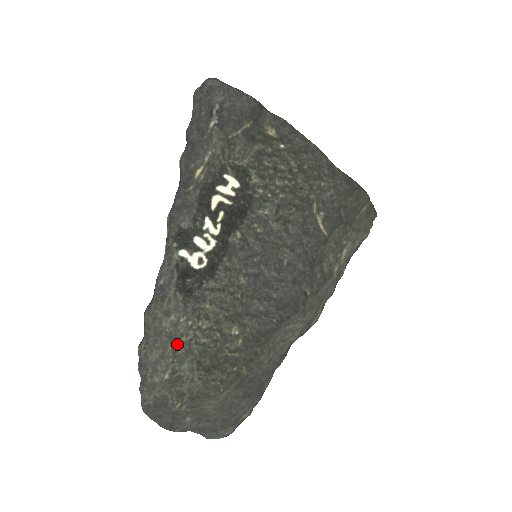
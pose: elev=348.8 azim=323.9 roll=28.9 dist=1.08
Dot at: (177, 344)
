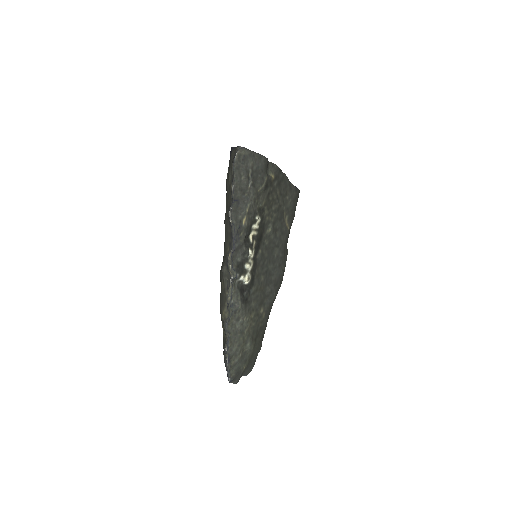
Dot at: (244, 334)
